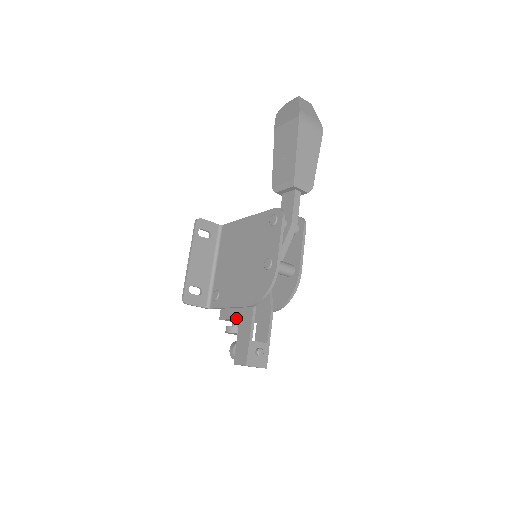
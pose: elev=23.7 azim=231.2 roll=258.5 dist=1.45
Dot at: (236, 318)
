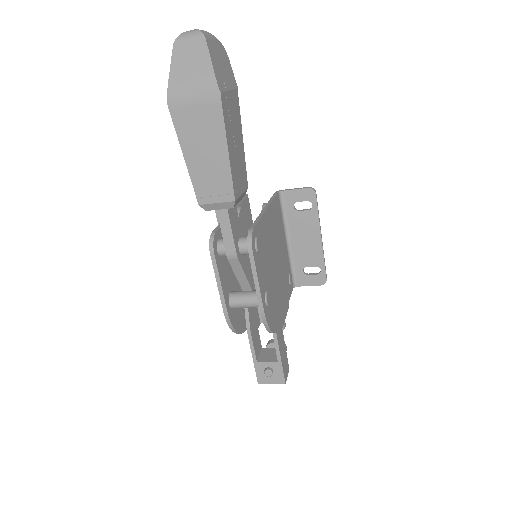
Dot at: occluded
